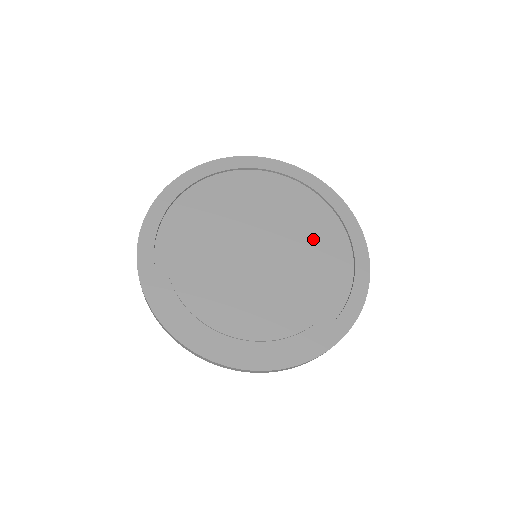
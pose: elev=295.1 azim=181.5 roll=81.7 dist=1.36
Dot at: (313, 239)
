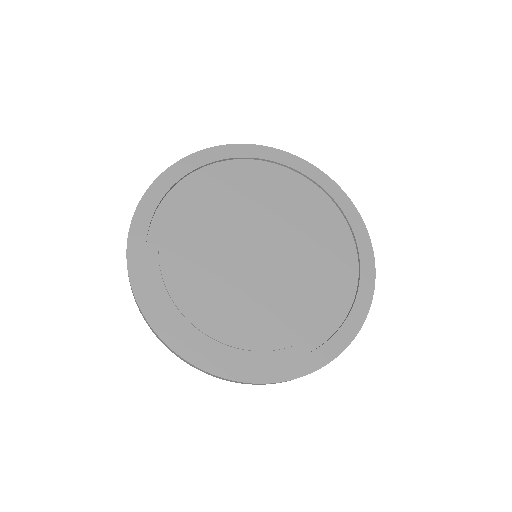
Dot at: (319, 275)
